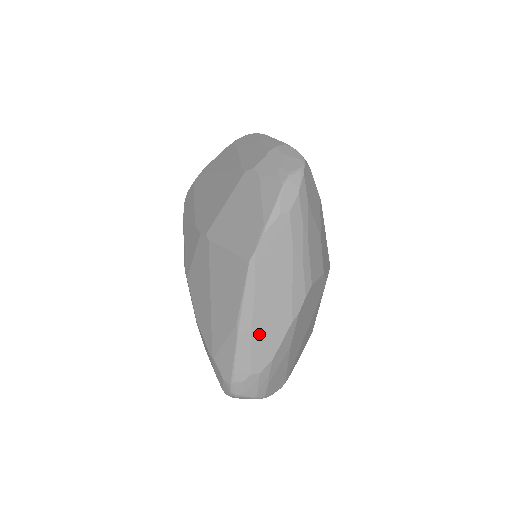
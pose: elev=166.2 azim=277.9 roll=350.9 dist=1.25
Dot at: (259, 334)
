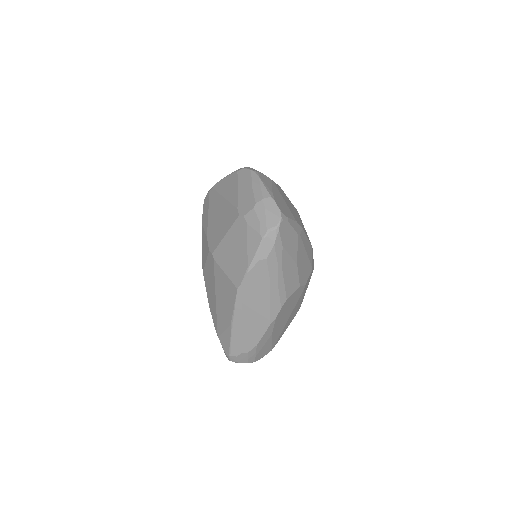
Dot at: (246, 331)
